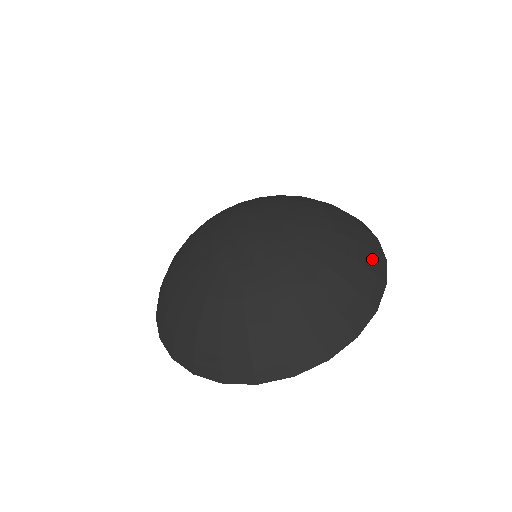
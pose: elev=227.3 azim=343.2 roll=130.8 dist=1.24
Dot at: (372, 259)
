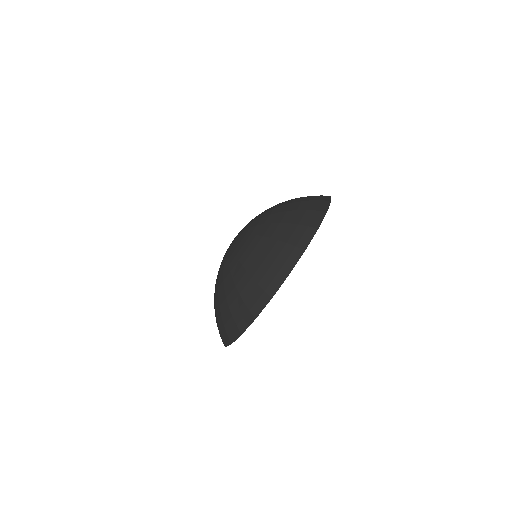
Dot at: occluded
